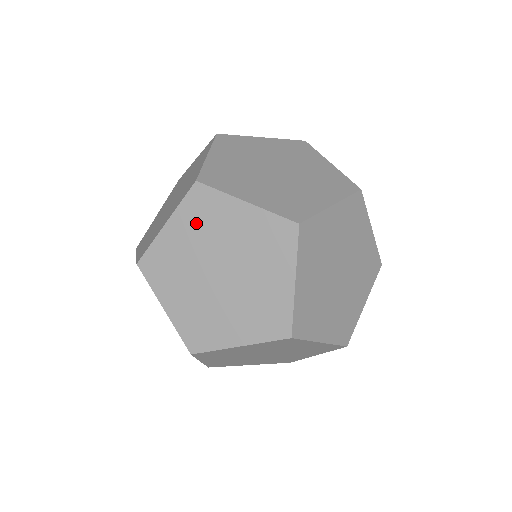
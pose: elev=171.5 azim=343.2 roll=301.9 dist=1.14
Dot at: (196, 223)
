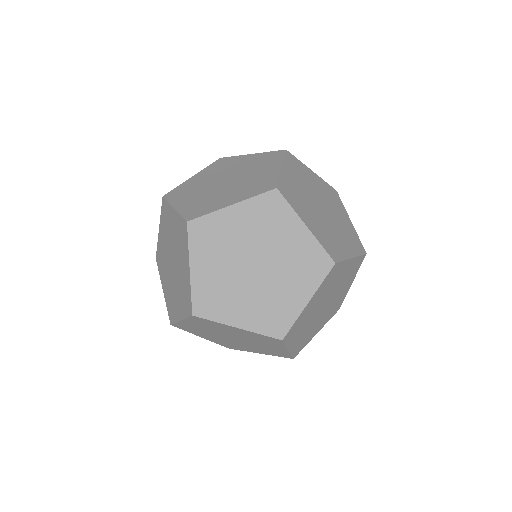
Dot at: (258, 219)
